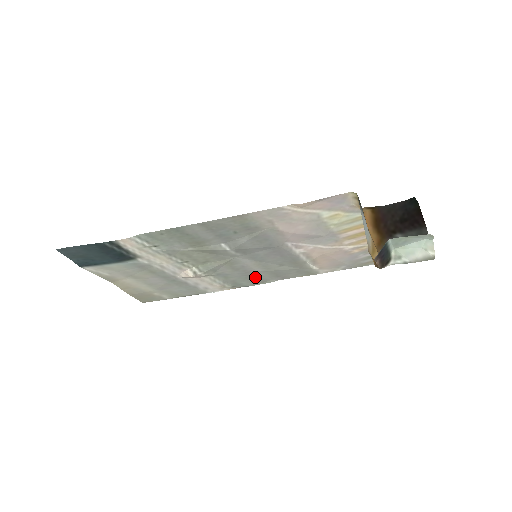
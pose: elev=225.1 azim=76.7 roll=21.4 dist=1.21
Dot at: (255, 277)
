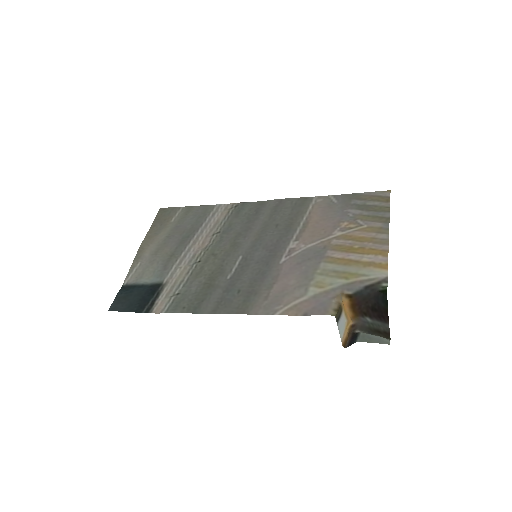
Dot at: (255, 216)
